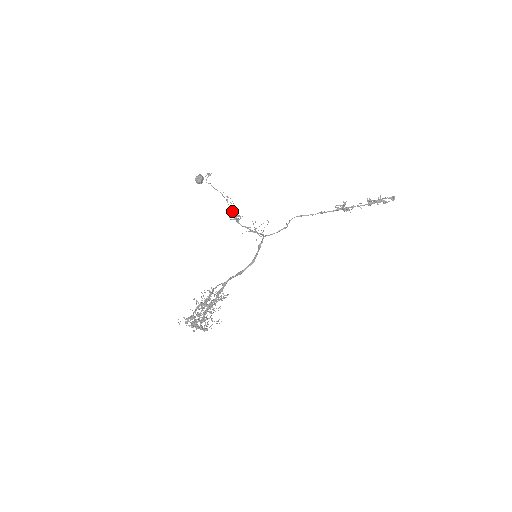
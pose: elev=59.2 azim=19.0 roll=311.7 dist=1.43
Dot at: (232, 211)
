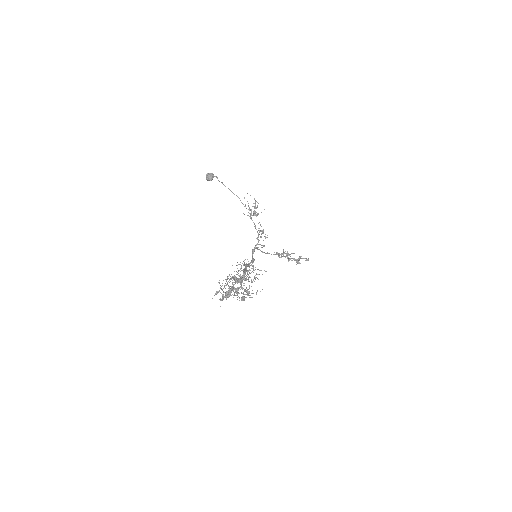
Dot at: occluded
